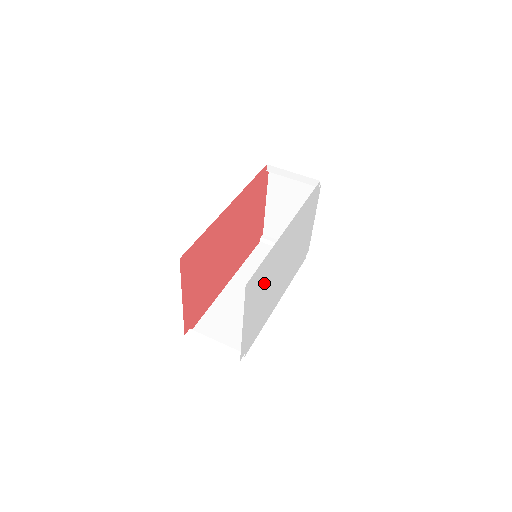
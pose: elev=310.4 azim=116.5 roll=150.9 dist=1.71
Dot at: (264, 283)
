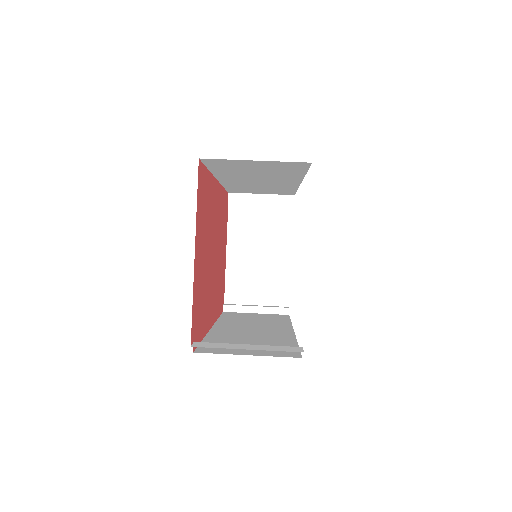
Dot at: occluded
